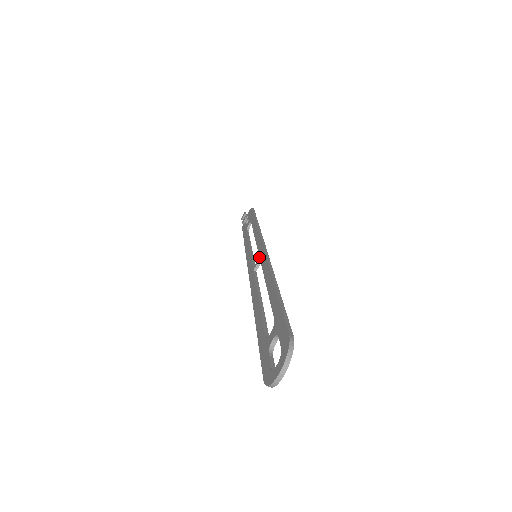
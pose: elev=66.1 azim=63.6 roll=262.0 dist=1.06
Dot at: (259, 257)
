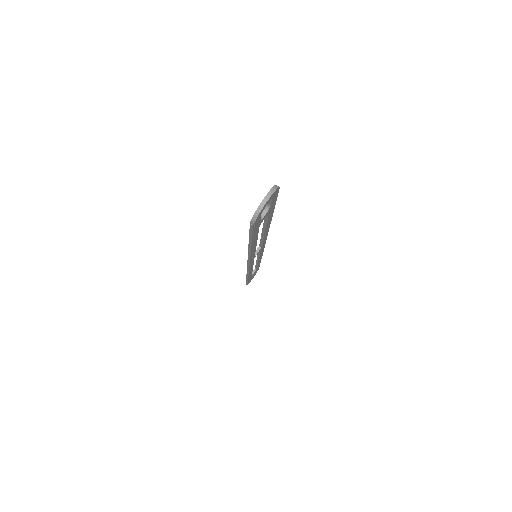
Dot at: (259, 246)
